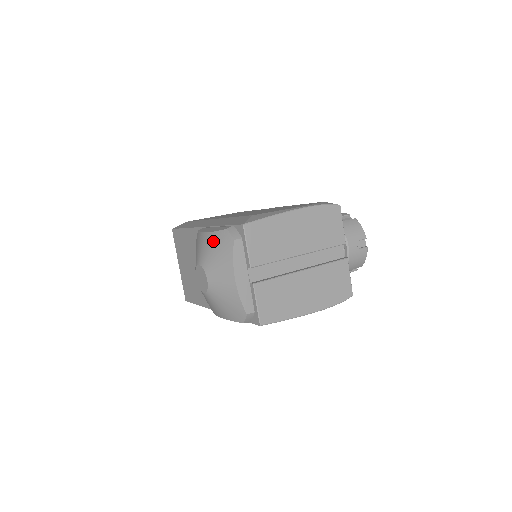
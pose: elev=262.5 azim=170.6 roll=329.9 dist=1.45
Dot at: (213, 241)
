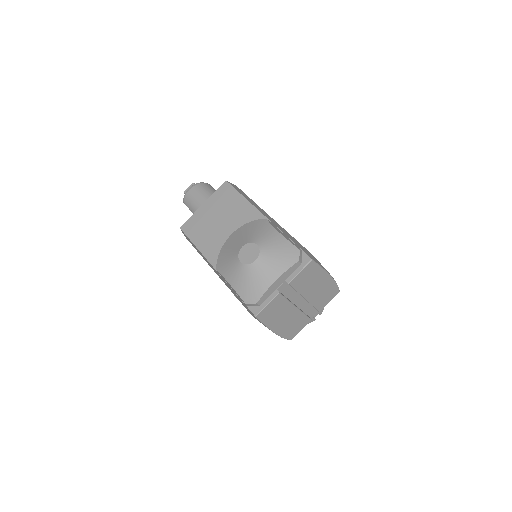
Dot at: (282, 244)
